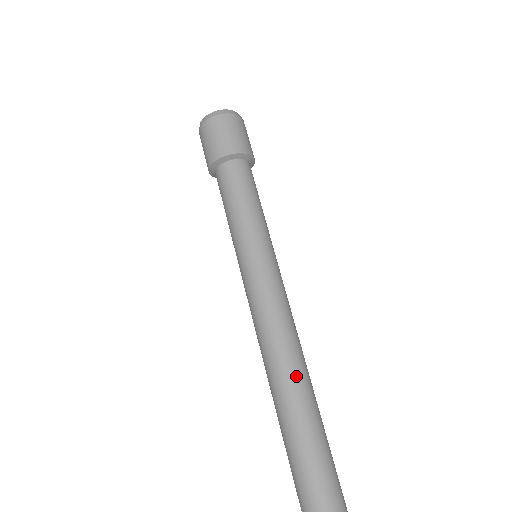
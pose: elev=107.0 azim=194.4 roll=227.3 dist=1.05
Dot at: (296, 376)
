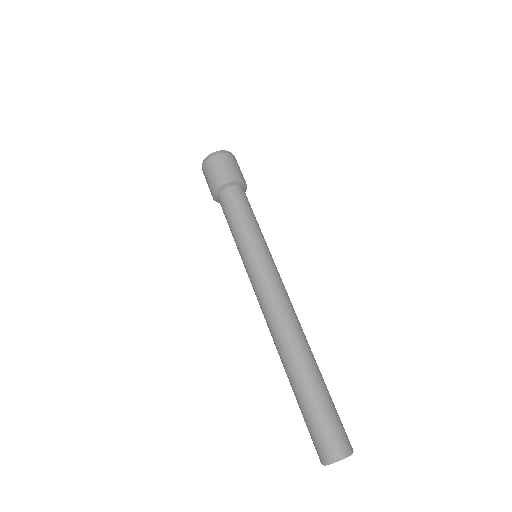
Dot at: (282, 344)
